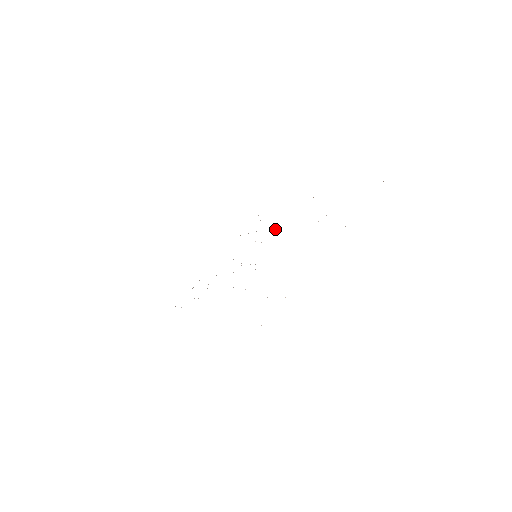
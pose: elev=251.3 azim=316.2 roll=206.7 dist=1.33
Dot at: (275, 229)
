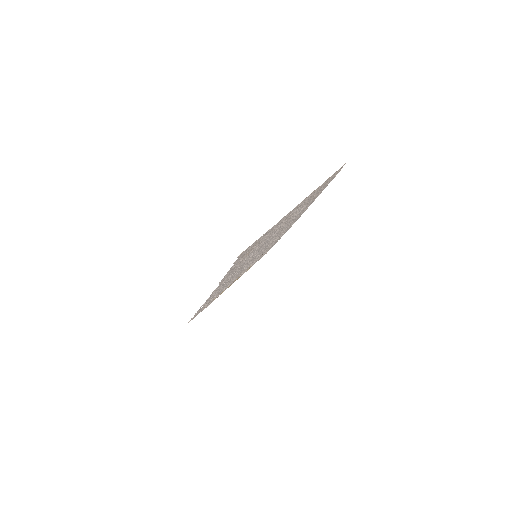
Dot at: occluded
